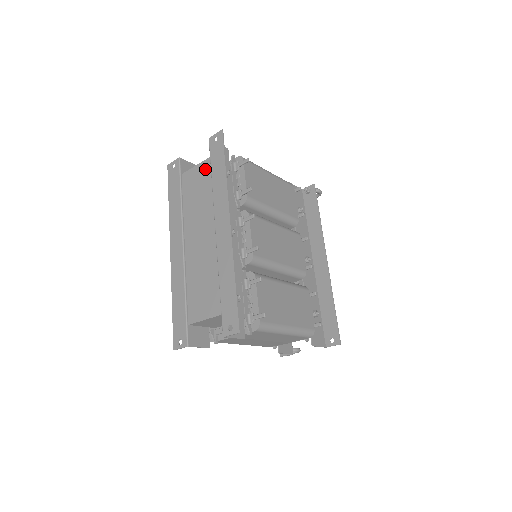
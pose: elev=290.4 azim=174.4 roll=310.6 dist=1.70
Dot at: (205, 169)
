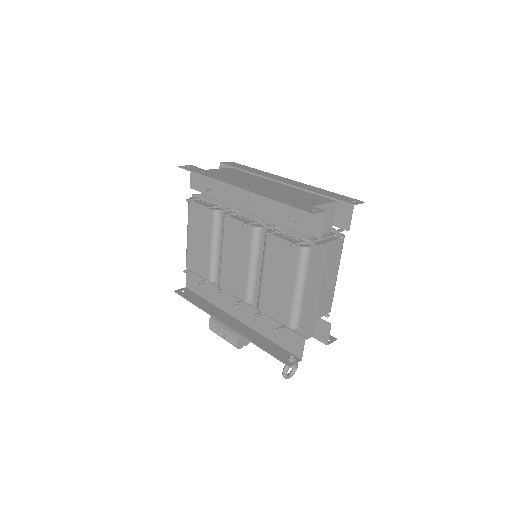
Dot at: (231, 169)
